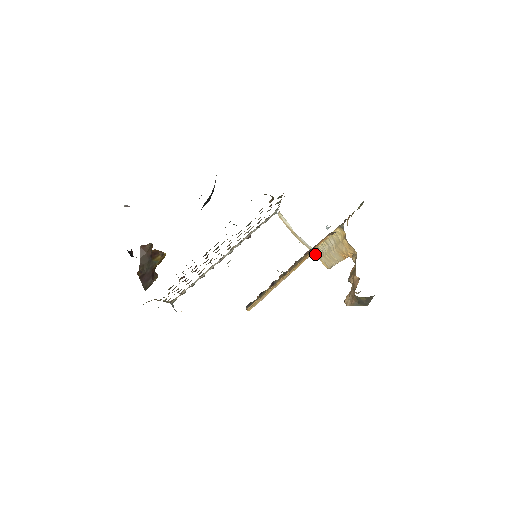
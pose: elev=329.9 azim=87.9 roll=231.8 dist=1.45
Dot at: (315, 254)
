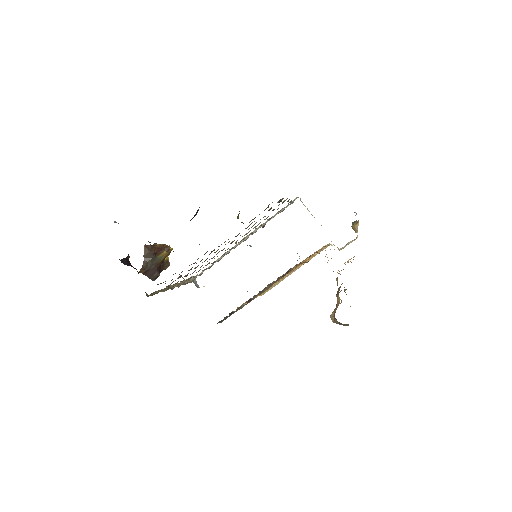
Dot at: (334, 245)
